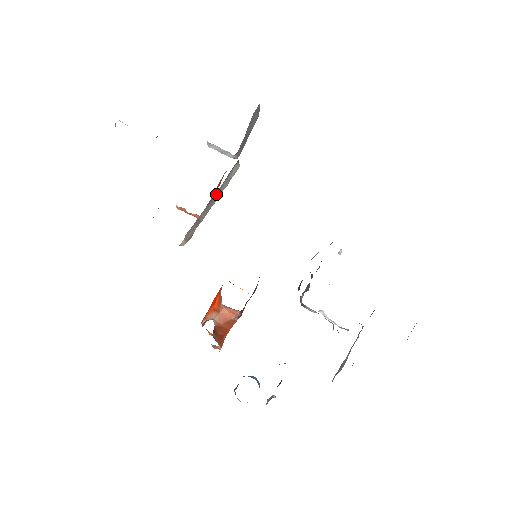
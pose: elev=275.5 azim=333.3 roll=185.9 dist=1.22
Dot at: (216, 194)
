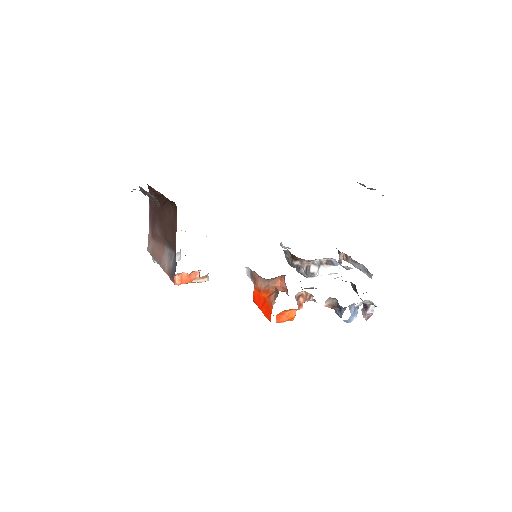
Dot at: occluded
